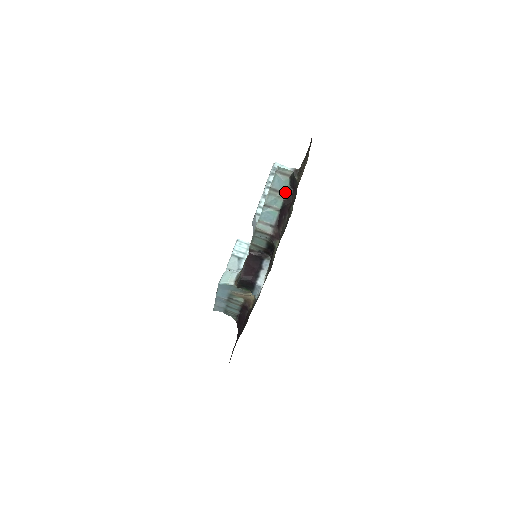
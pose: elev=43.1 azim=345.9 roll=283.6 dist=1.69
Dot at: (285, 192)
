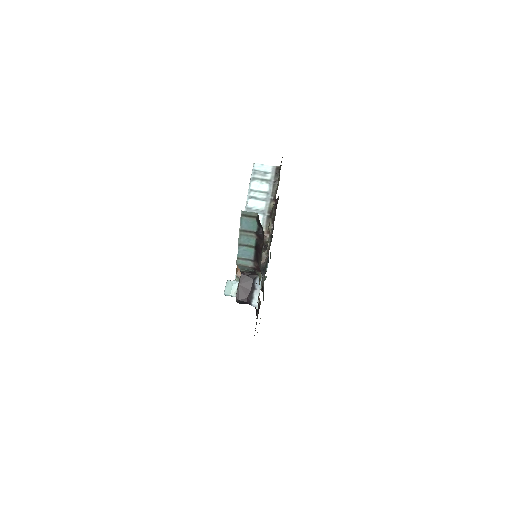
Dot at: (255, 231)
